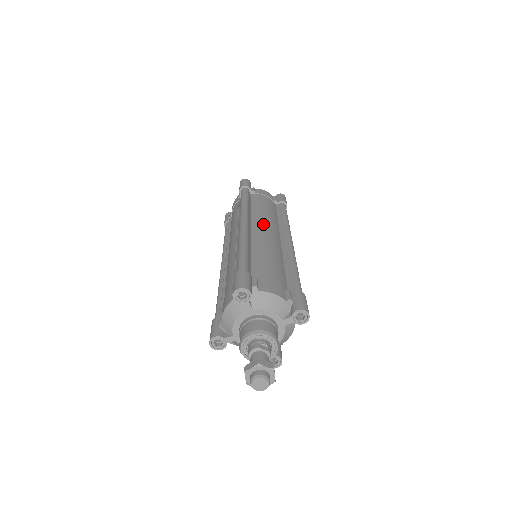
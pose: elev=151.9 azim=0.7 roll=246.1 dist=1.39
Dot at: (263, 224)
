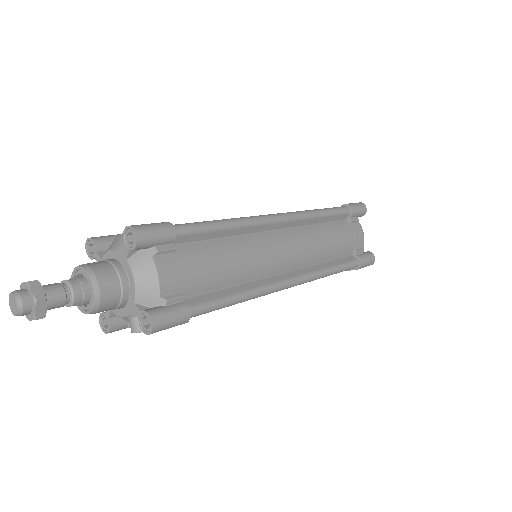
Dot at: occluded
